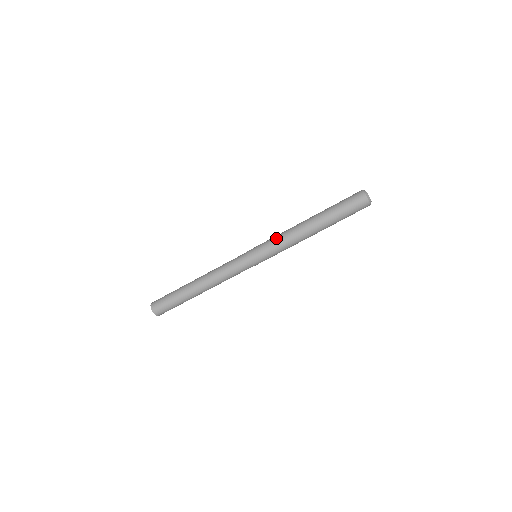
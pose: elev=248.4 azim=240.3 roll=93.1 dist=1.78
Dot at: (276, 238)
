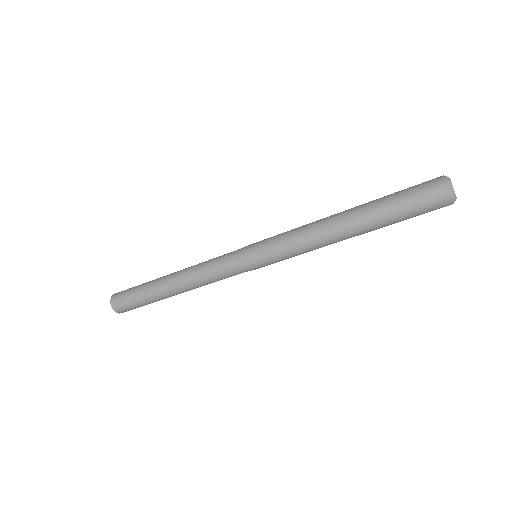
Dot at: (288, 241)
